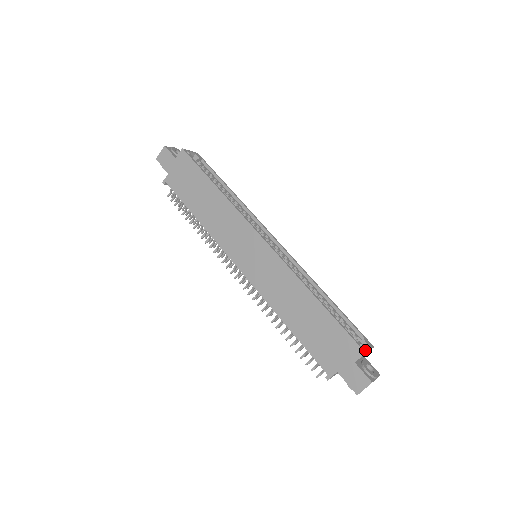
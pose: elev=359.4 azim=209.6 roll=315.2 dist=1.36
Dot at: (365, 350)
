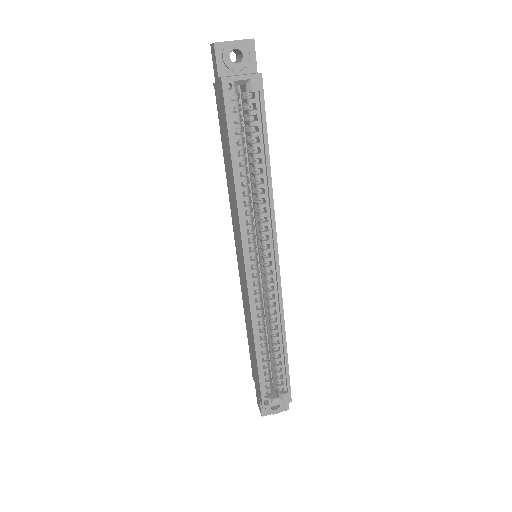
Dot at: (266, 406)
